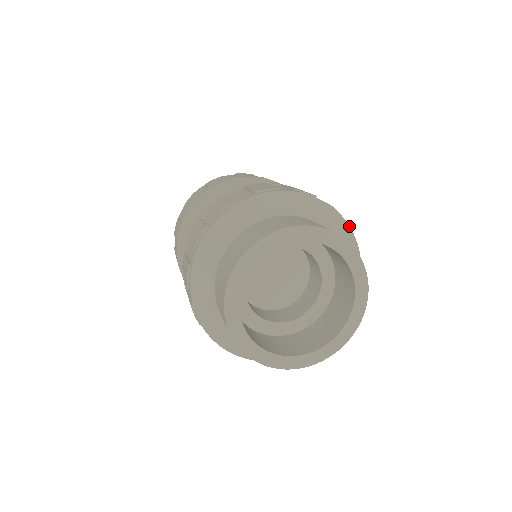
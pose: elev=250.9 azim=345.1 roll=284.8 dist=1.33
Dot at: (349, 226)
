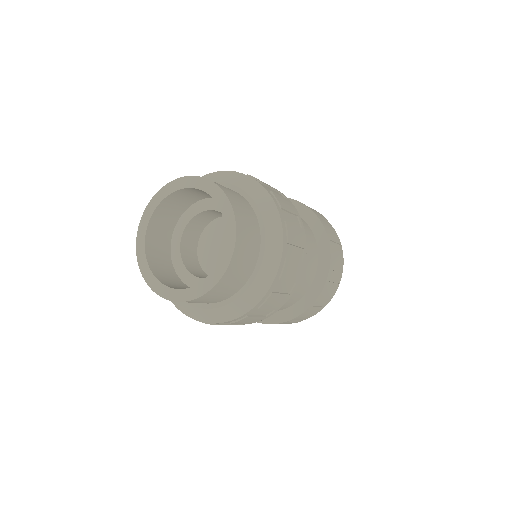
Dot at: (278, 211)
